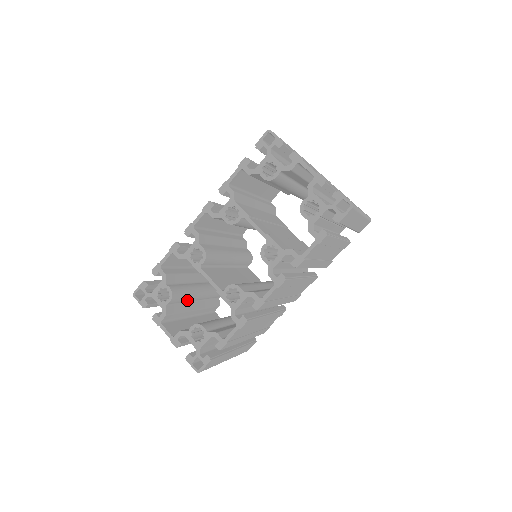
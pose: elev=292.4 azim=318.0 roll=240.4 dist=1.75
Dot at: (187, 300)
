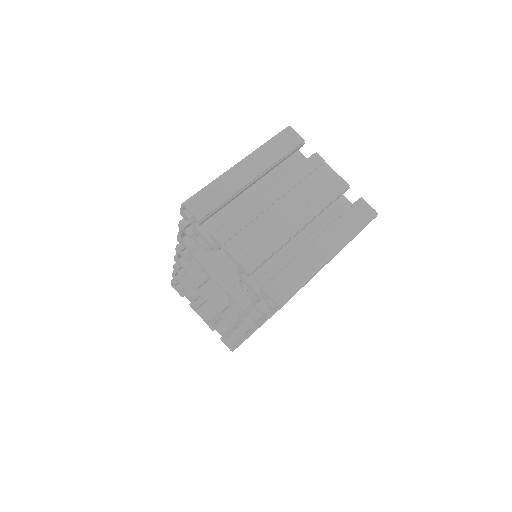
Dot at: occluded
